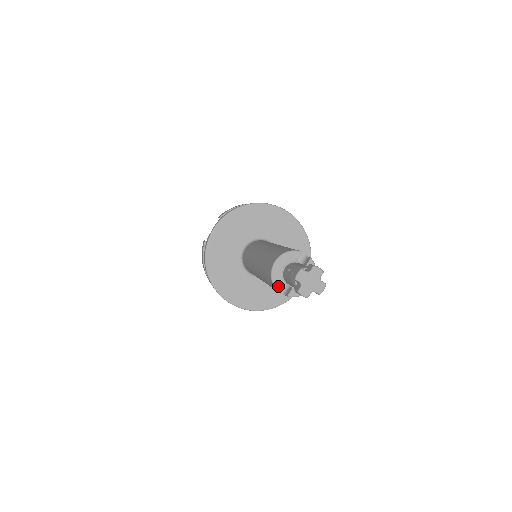
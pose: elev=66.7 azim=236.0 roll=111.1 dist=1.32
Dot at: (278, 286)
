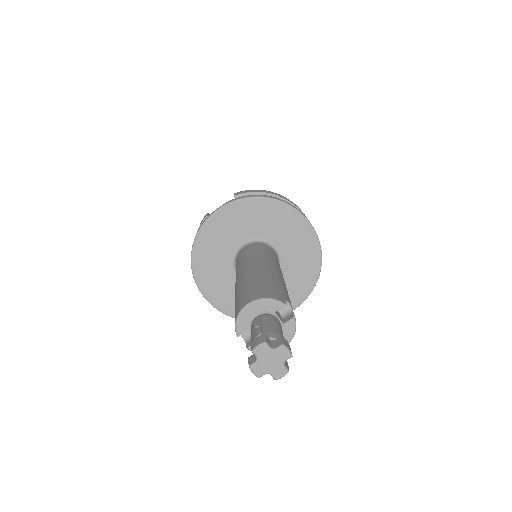
Dot at: (240, 332)
